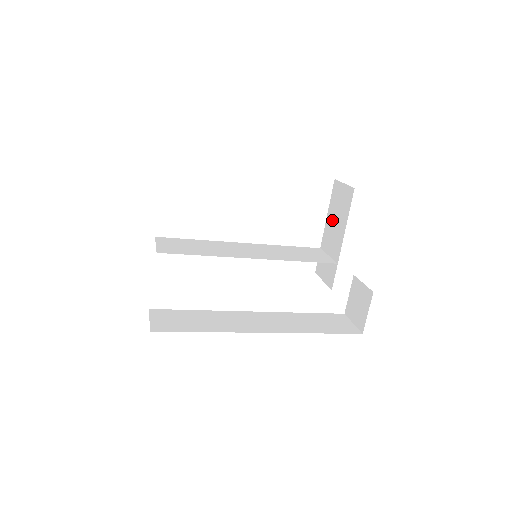
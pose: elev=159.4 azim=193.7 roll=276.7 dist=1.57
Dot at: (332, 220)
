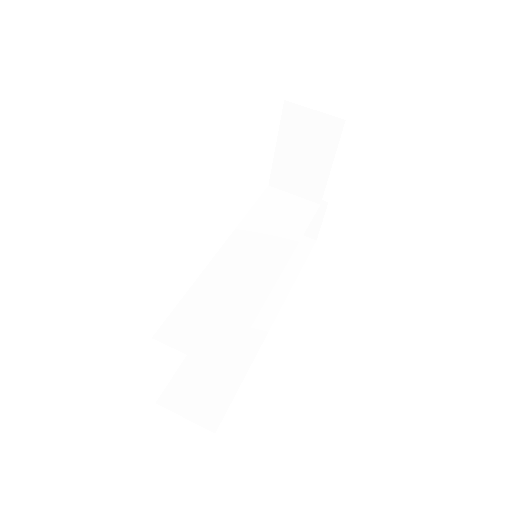
Dot at: (293, 155)
